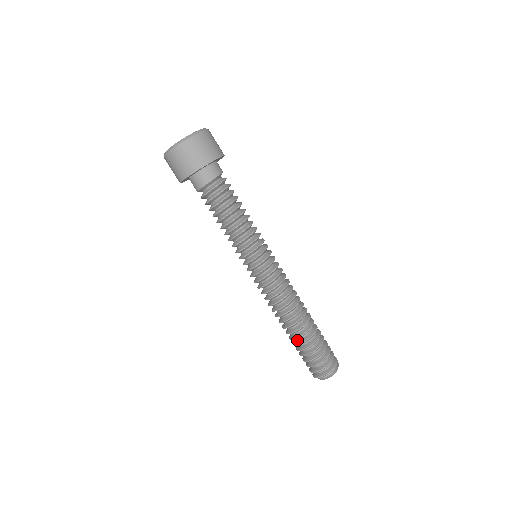
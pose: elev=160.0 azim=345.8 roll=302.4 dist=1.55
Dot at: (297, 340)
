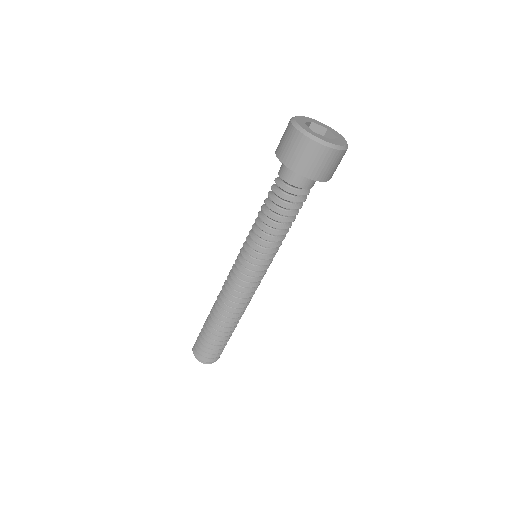
Dot at: occluded
